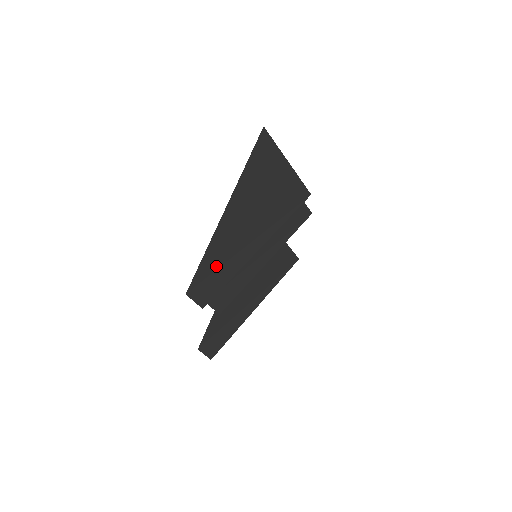
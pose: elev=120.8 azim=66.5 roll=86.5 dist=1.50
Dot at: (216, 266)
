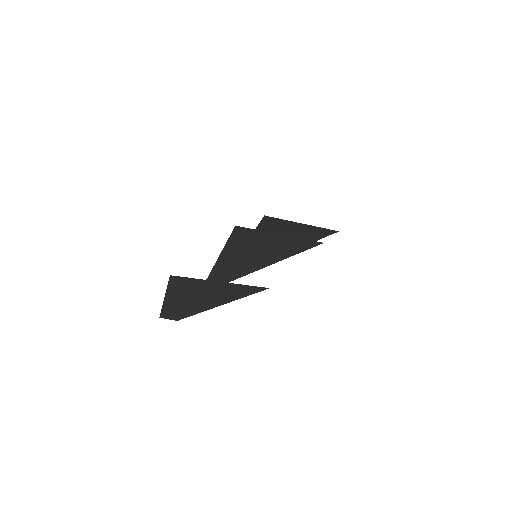
Dot at: (176, 312)
